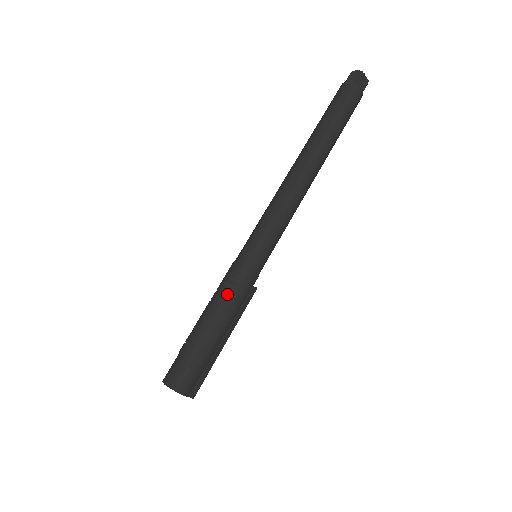
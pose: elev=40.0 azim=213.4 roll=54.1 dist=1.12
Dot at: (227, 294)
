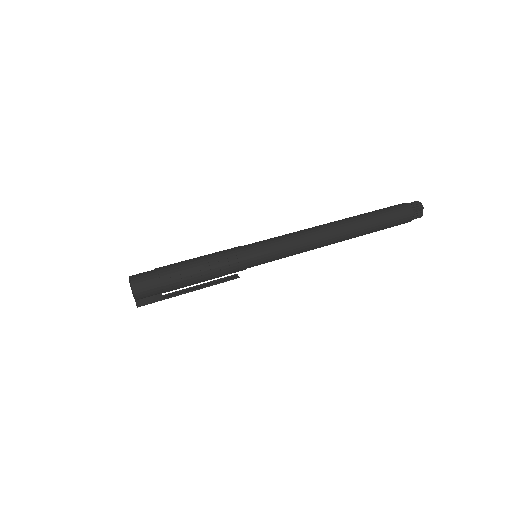
Dot at: (217, 259)
